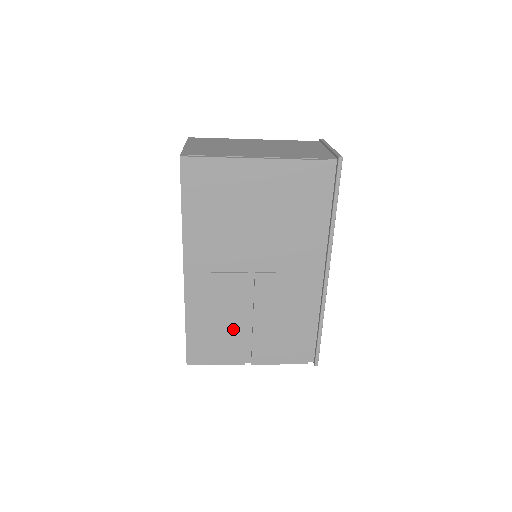
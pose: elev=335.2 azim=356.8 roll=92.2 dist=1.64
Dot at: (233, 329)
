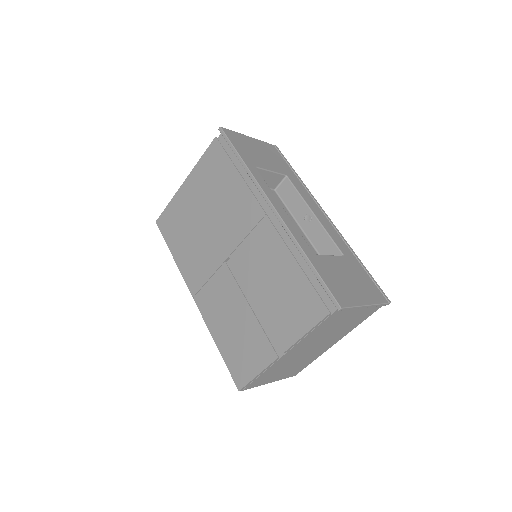
Dot at: (247, 323)
